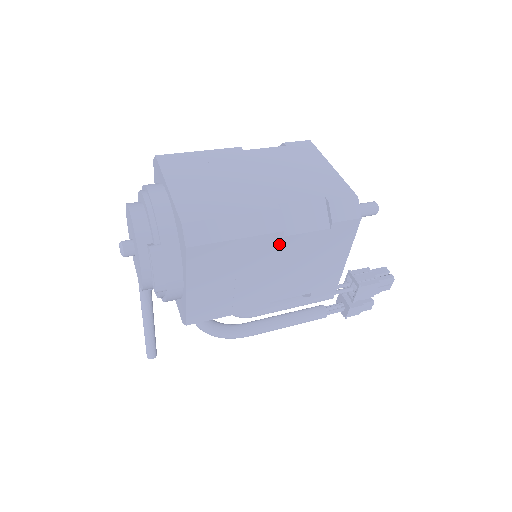
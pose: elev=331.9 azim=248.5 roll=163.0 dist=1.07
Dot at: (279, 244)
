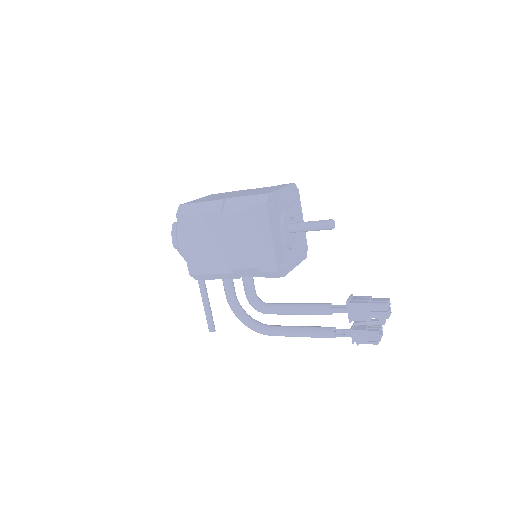
Dot at: (222, 219)
